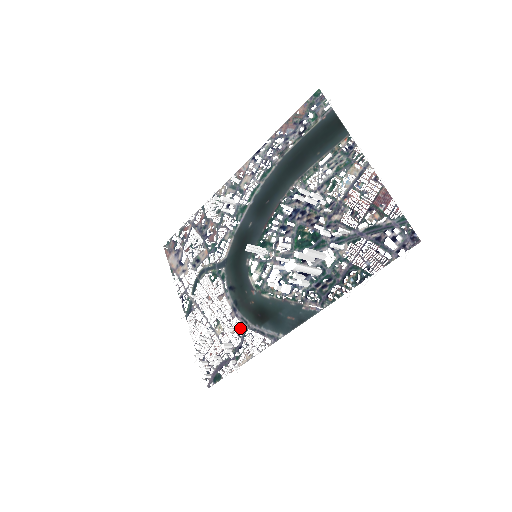
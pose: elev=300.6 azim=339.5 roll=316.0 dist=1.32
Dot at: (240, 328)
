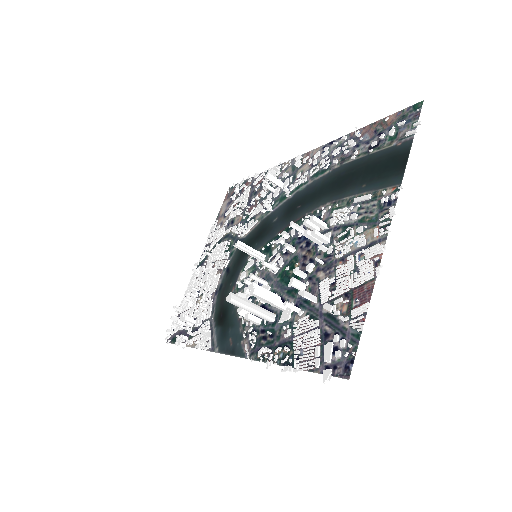
Dot at: (207, 313)
